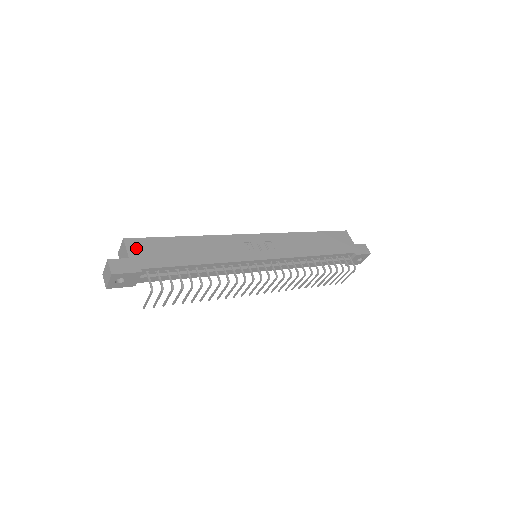
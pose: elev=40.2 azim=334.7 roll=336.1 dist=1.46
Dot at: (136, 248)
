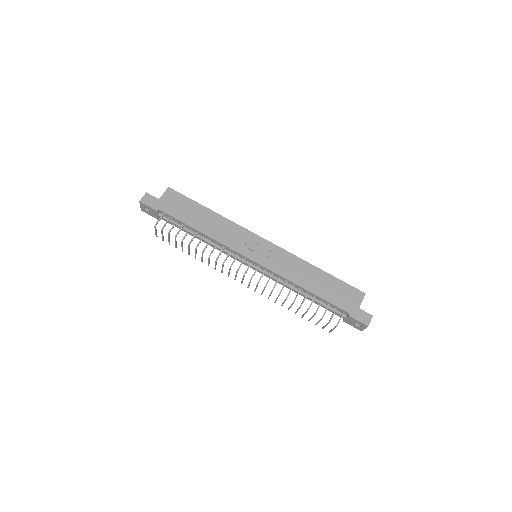
Dot at: (170, 196)
